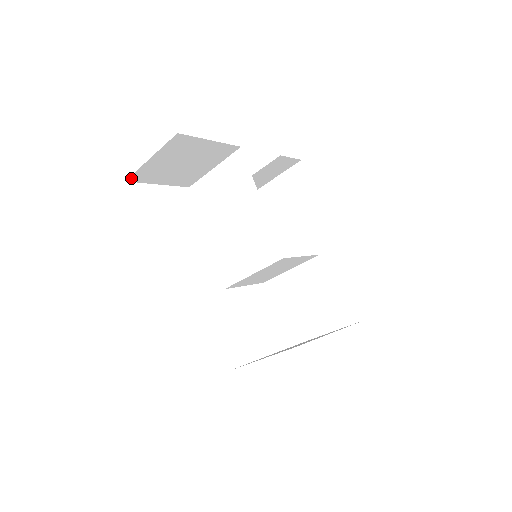
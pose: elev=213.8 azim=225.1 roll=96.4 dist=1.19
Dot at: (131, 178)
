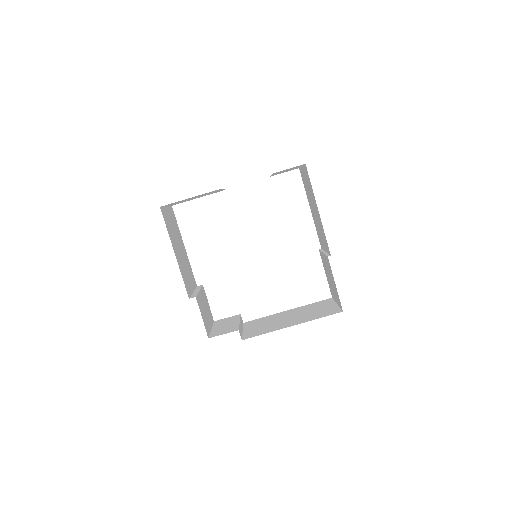
Dot at: occluded
